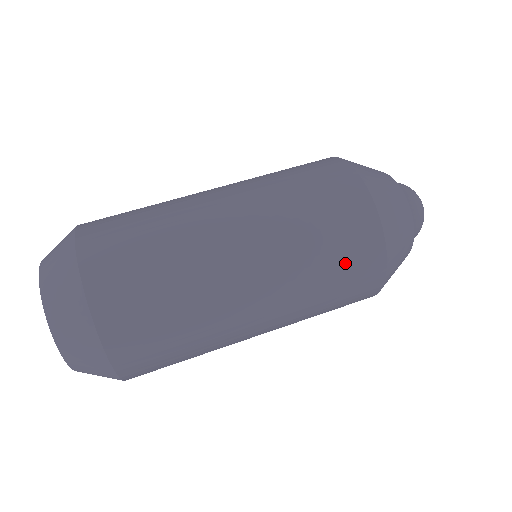
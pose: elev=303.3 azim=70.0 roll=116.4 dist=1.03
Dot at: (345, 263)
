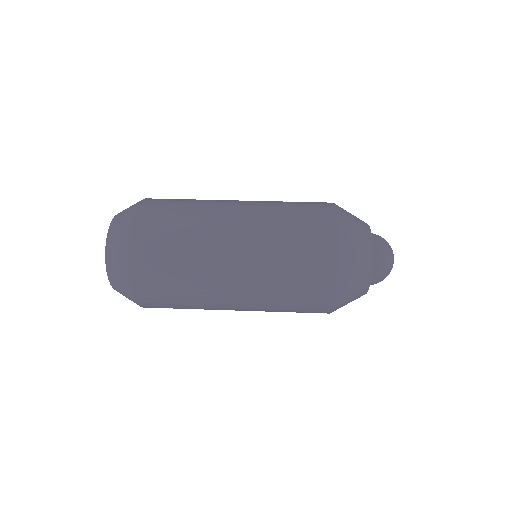
Dot at: (305, 227)
